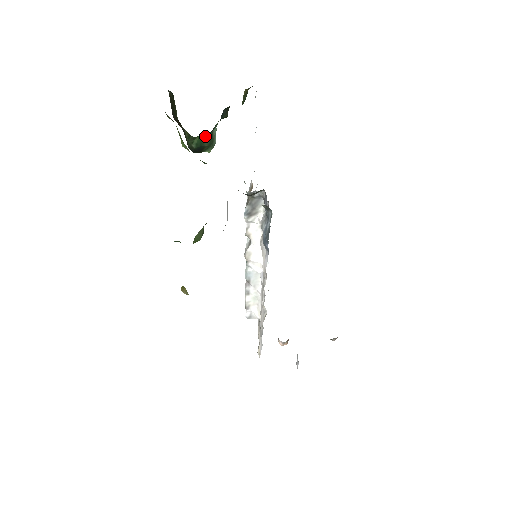
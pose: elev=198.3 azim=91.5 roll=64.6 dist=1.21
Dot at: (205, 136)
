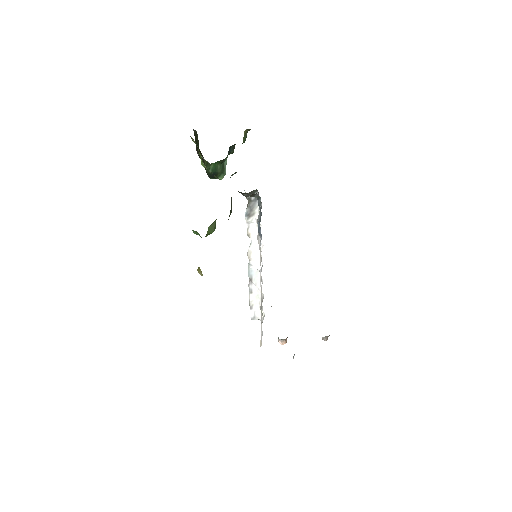
Dot at: (218, 165)
